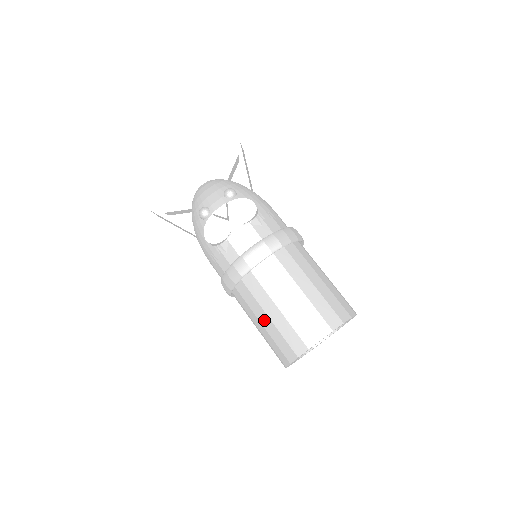
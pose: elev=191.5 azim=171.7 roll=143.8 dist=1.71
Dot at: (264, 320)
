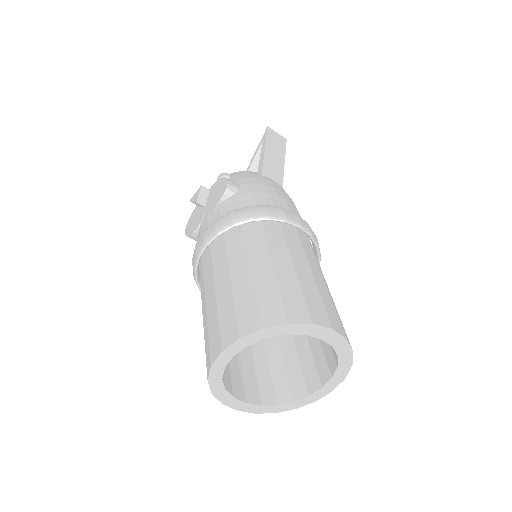
Dot at: occluded
